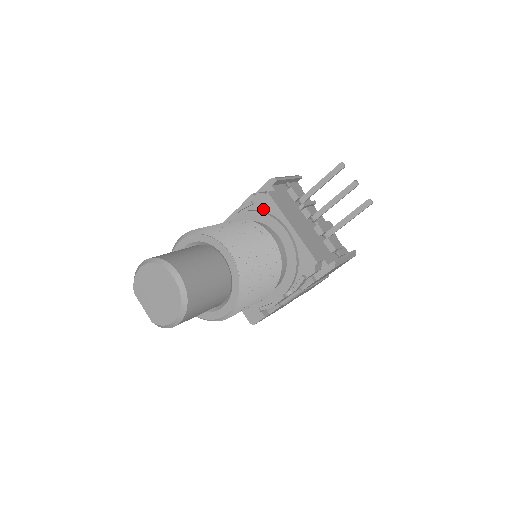
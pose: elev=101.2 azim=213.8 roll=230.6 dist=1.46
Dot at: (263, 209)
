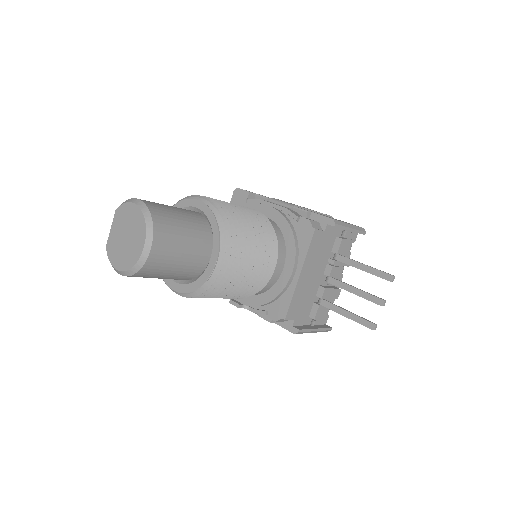
Dot at: (298, 234)
